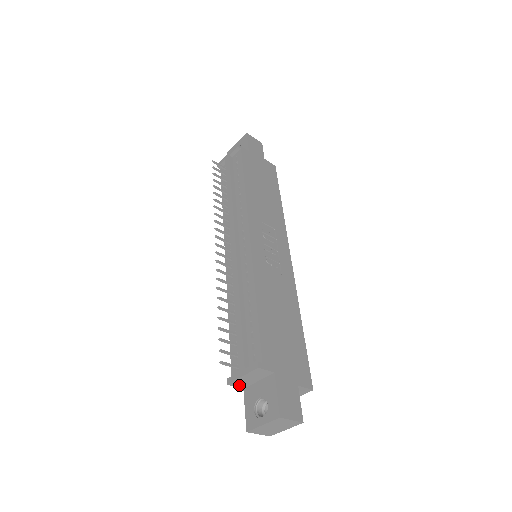
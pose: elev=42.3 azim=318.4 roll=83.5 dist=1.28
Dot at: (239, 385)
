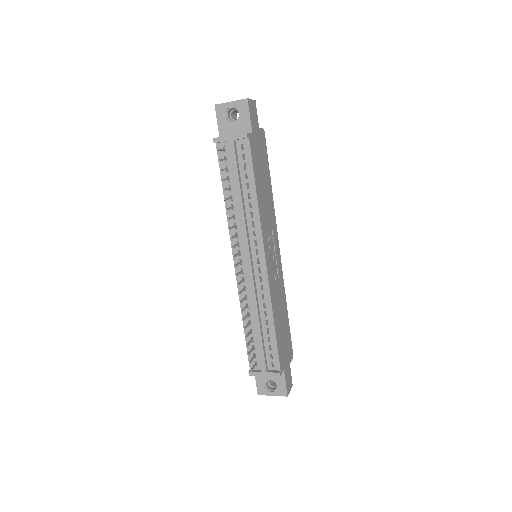
Dot at: occluded
